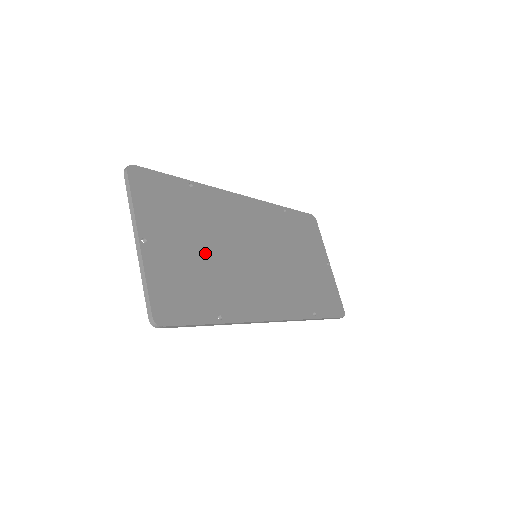
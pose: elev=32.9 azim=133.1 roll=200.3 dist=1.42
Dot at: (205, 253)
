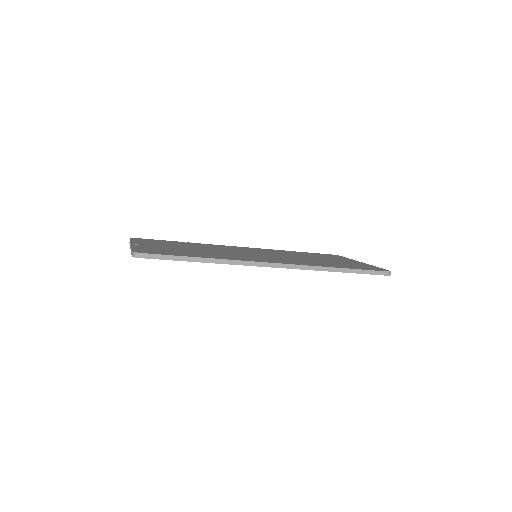
Dot at: occluded
